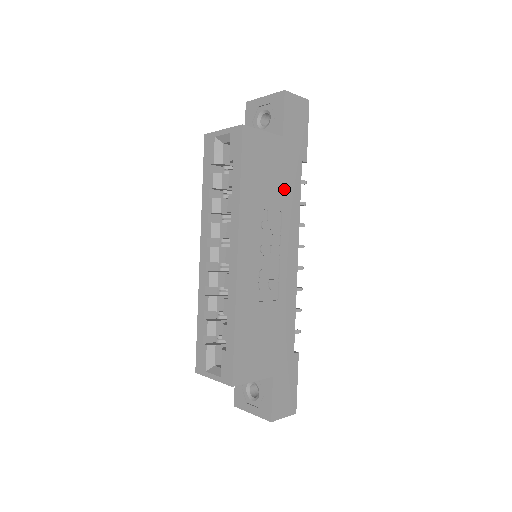
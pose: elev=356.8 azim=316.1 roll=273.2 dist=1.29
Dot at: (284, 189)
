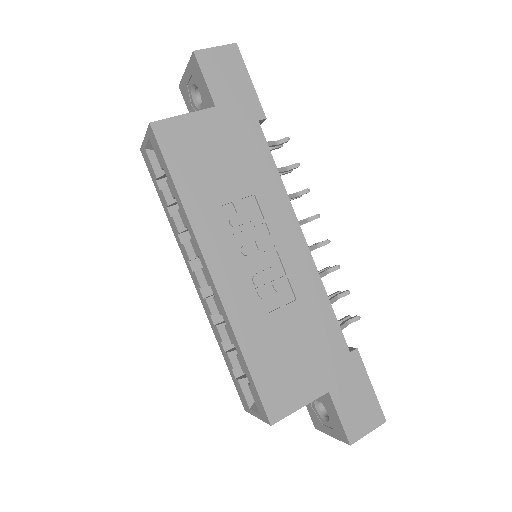
Dot at: (245, 167)
